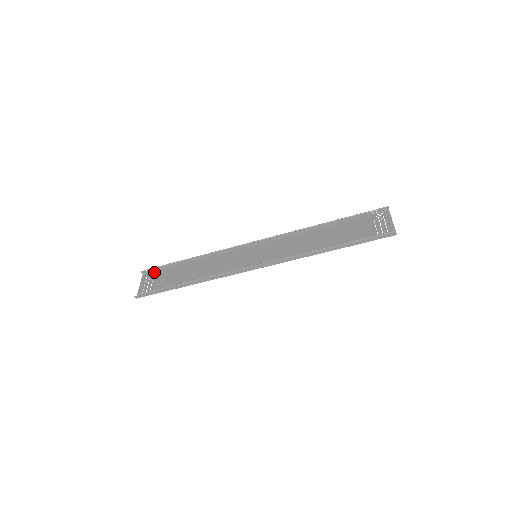
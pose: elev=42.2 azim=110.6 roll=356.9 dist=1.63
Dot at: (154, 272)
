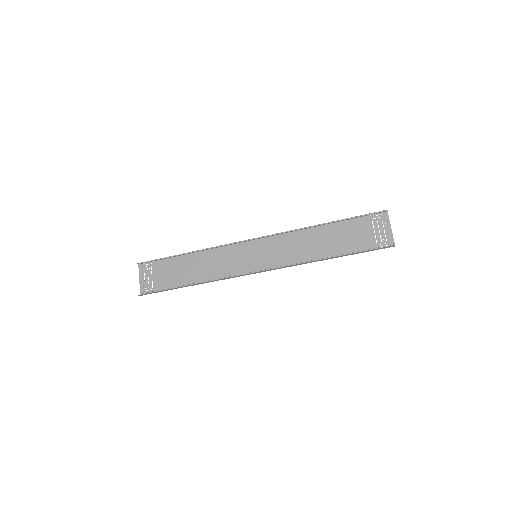
Dot at: (150, 264)
